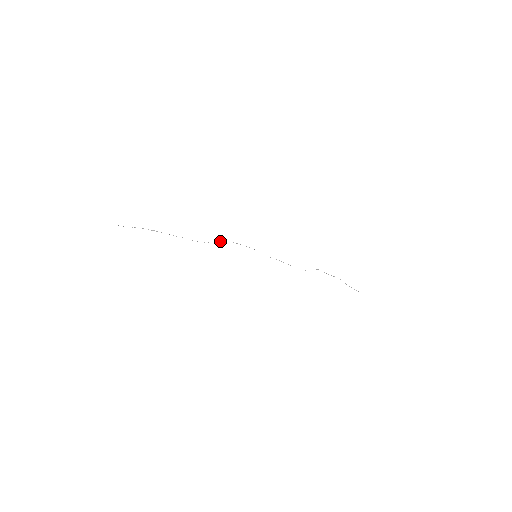
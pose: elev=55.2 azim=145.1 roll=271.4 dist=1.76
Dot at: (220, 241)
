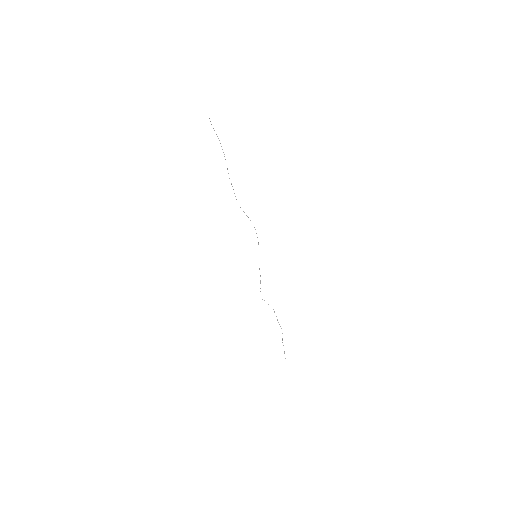
Dot at: occluded
